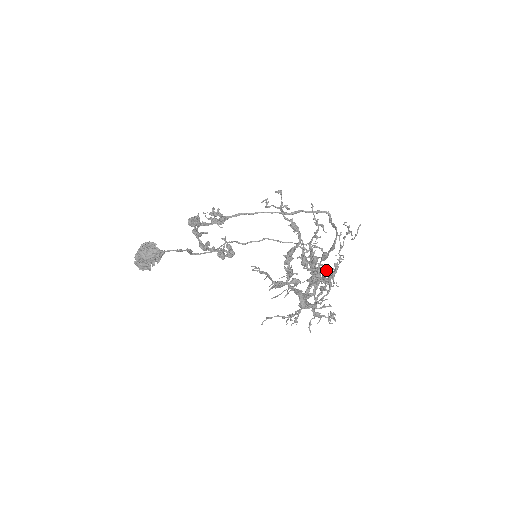
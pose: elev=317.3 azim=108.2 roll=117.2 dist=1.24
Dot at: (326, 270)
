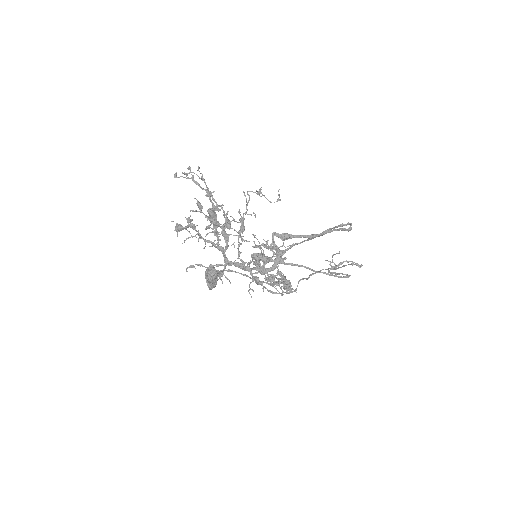
Dot at: (344, 276)
